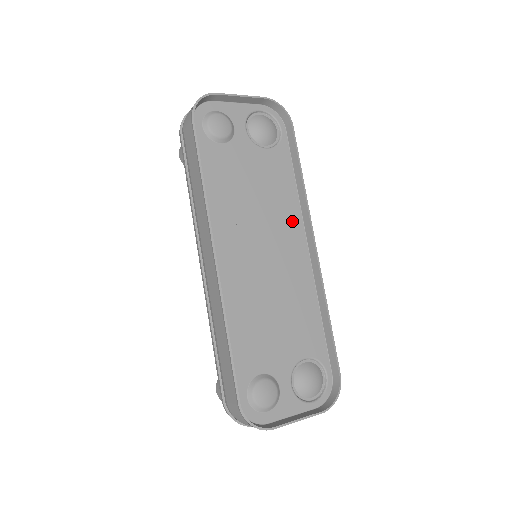
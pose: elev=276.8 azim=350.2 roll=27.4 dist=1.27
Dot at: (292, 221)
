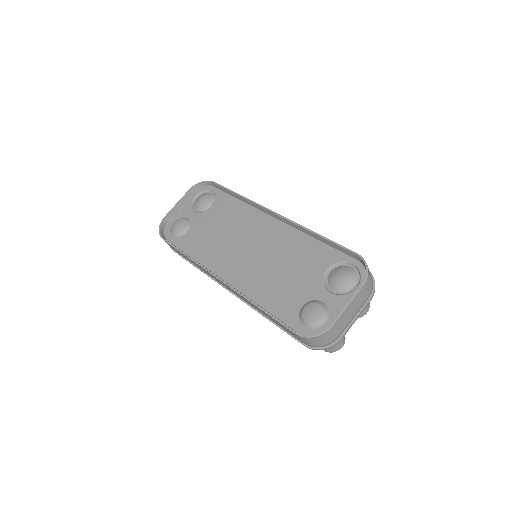
Dot at: (254, 218)
